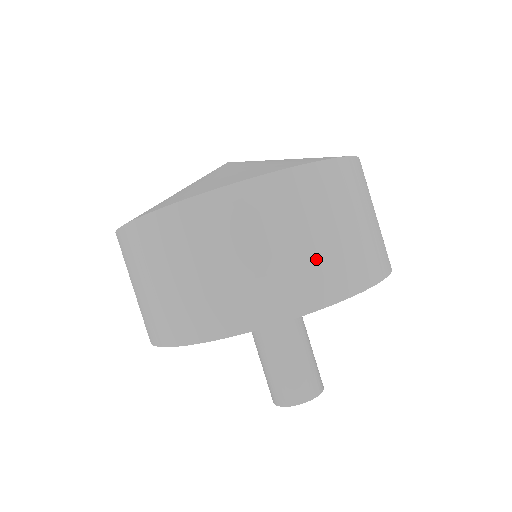
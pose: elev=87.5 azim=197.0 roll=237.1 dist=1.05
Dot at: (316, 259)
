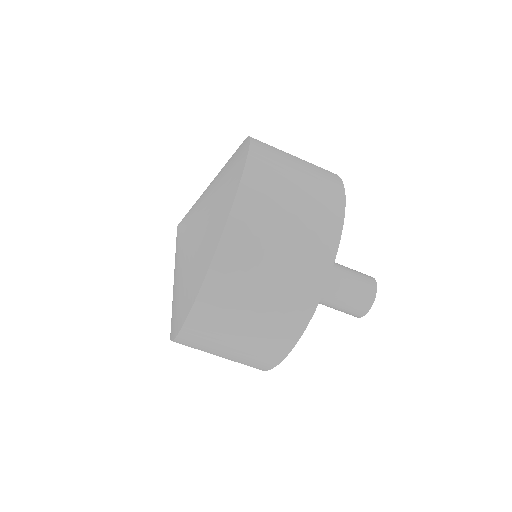
Dot at: (265, 325)
